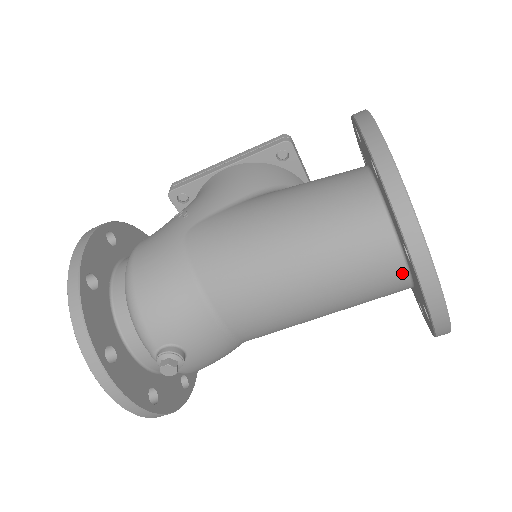
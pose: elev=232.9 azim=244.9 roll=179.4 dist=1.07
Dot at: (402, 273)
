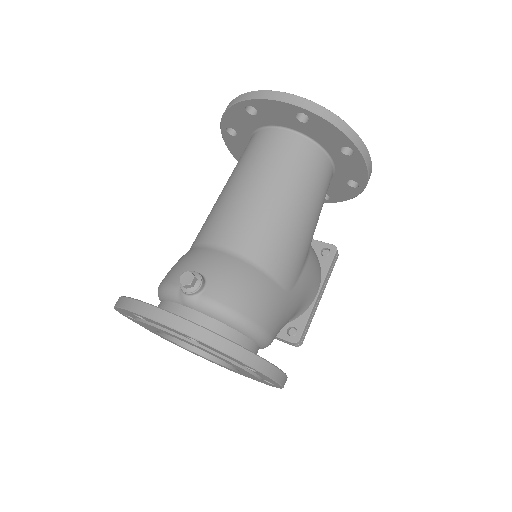
Dot at: (283, 133)
